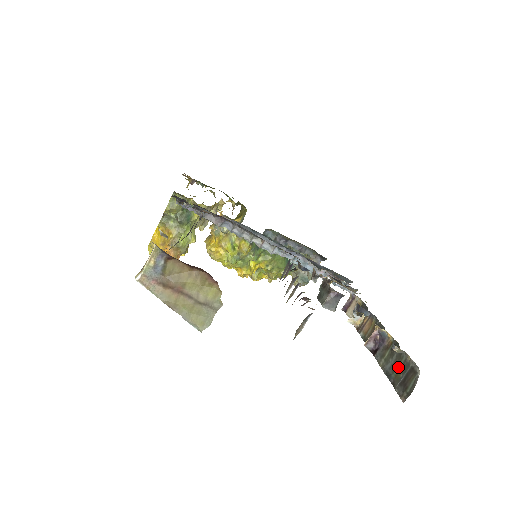
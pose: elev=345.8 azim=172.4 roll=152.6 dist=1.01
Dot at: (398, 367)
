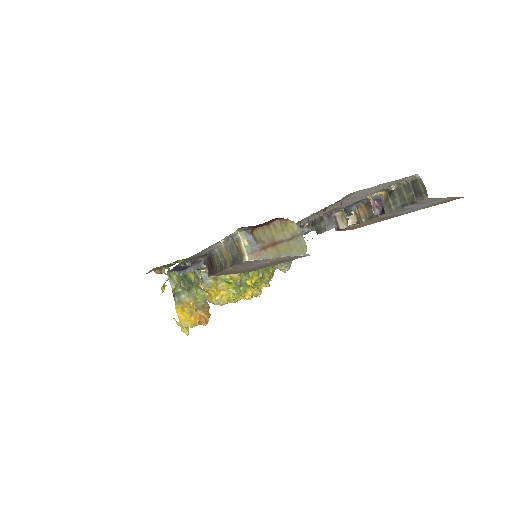
Dot at: (404, 194)
